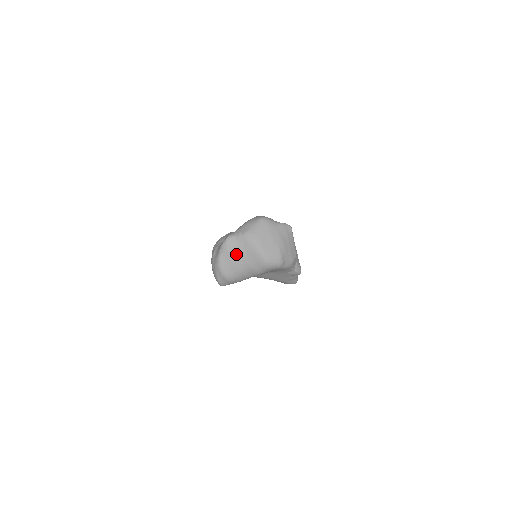
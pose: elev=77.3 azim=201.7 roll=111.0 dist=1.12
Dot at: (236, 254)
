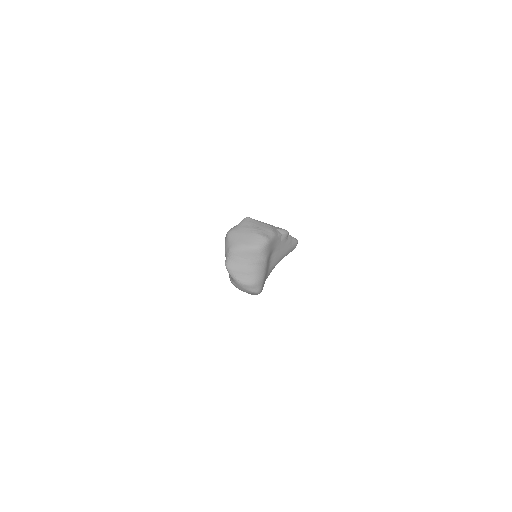
Dot at: (240, 266)
